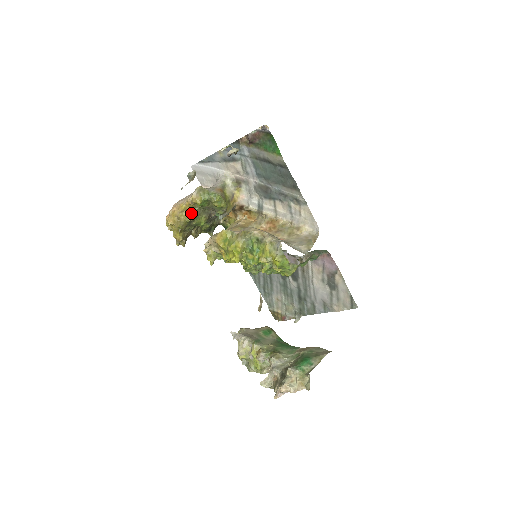
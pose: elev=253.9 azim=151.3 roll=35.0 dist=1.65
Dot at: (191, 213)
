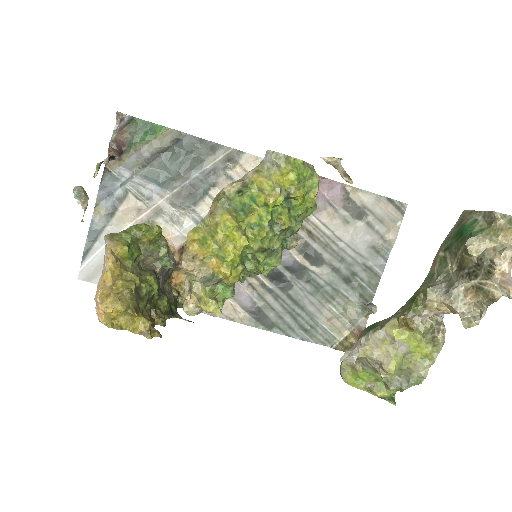
Dot at: (127, 279)
